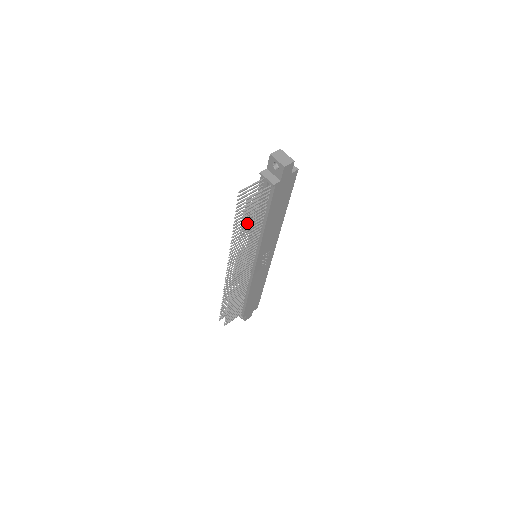
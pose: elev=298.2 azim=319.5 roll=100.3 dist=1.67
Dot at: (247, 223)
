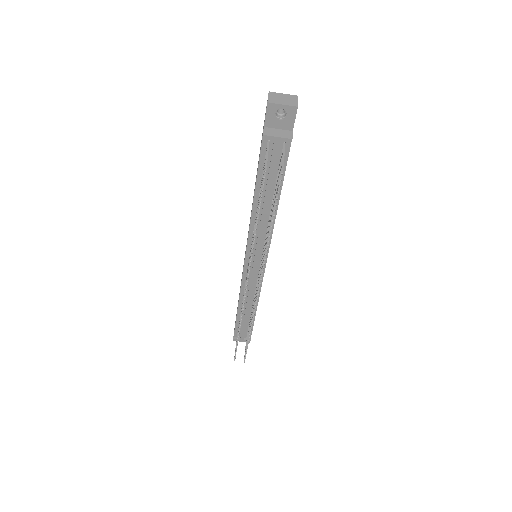
Dot at: occluded
